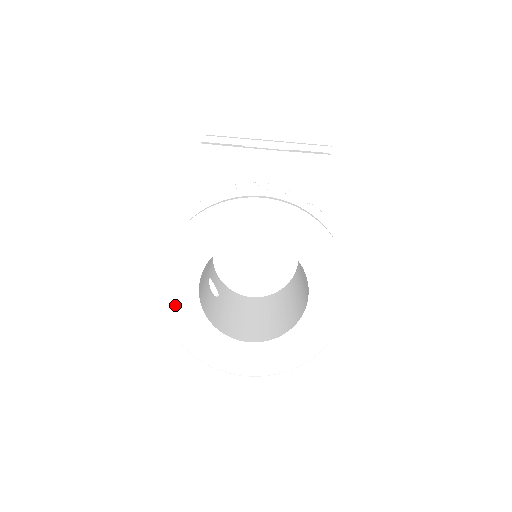
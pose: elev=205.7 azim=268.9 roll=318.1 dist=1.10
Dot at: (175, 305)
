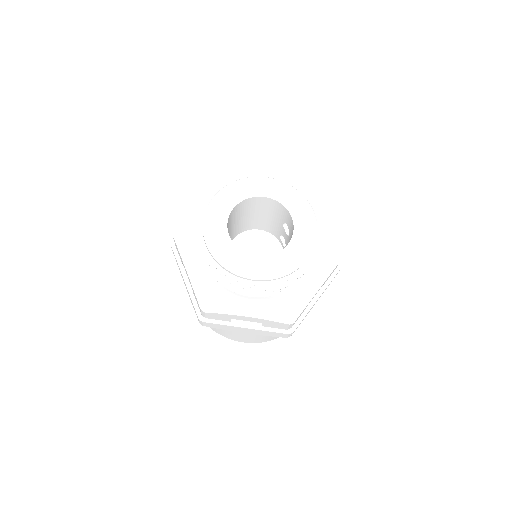
Dot at: (212, 230)
